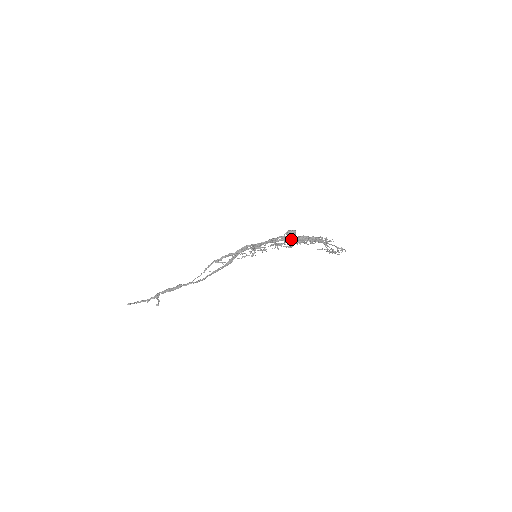
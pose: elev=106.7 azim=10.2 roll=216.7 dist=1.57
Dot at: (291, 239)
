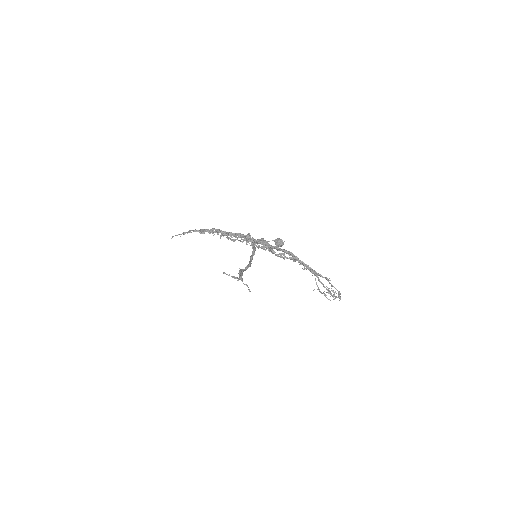
Dot at: (250, 238)
